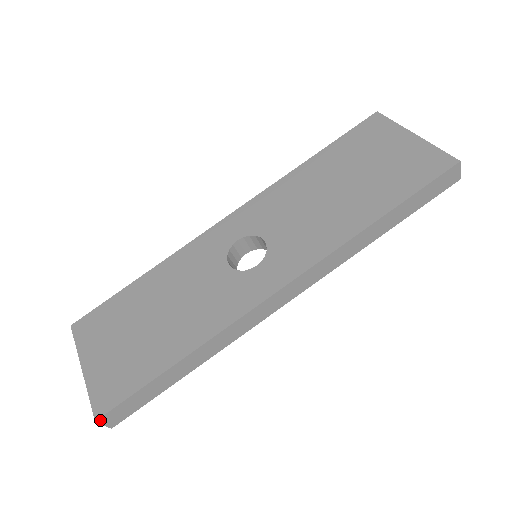
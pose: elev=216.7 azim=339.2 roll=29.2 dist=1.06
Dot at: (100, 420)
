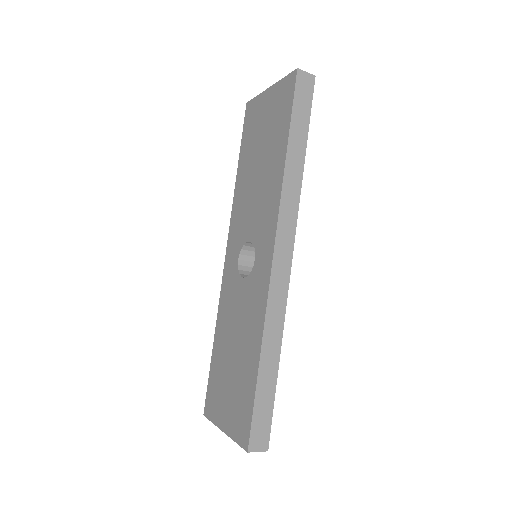
Dot at: (250, 449)
